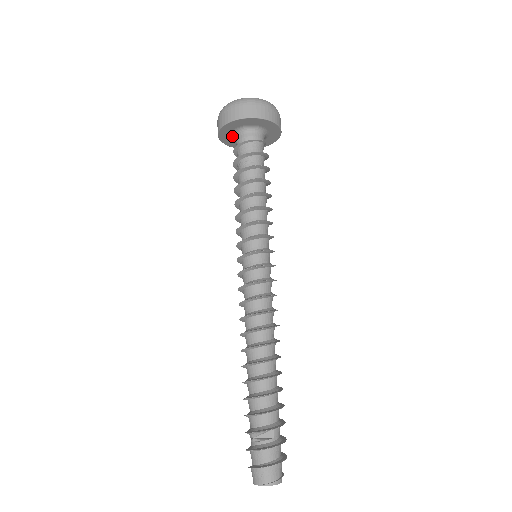
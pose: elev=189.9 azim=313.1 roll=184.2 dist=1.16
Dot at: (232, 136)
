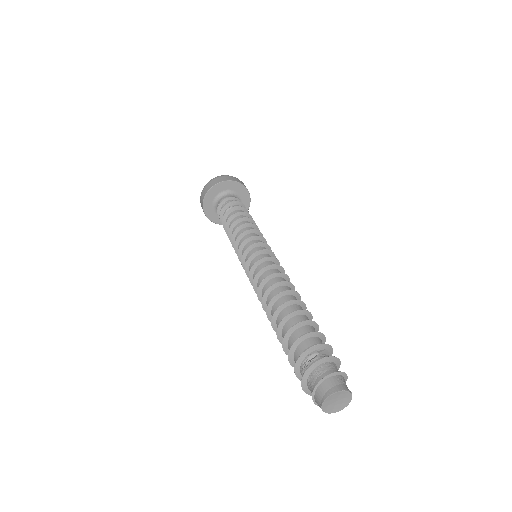
Dot at: (219, 194)
